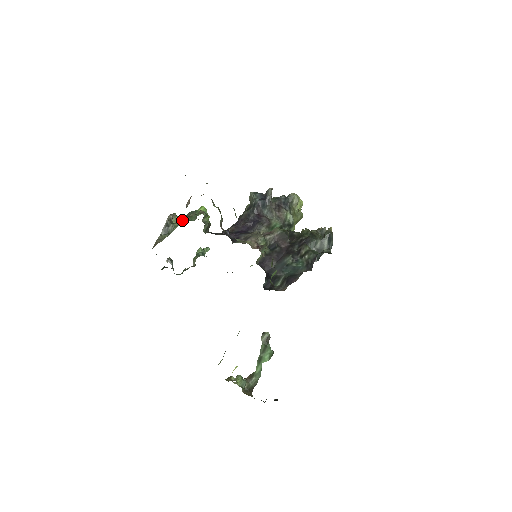
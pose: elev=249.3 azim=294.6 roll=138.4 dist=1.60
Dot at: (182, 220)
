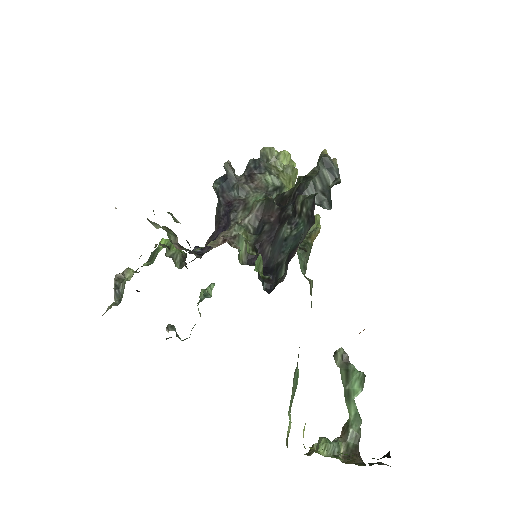
Dot at: (136, 270)
